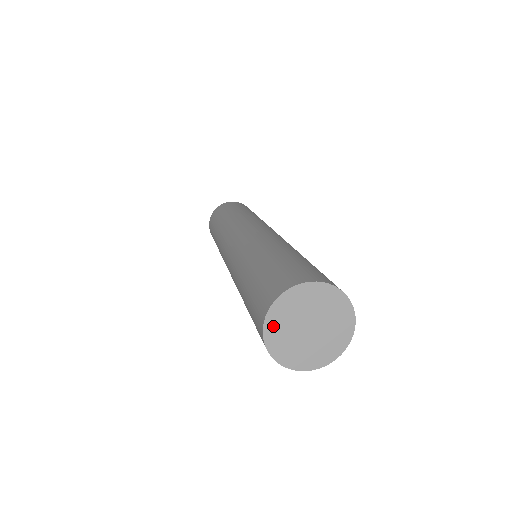
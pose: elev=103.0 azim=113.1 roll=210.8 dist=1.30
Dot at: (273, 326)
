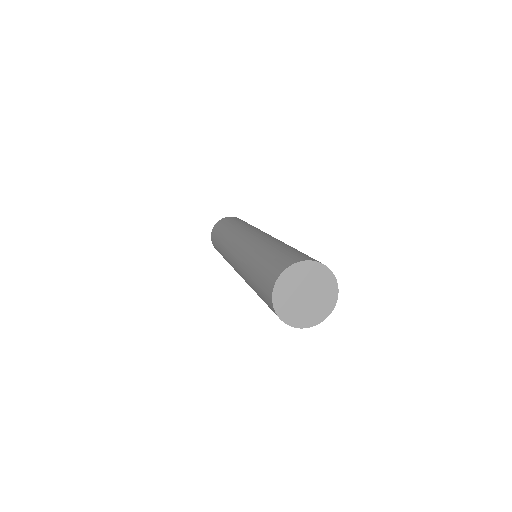
Dot at: (281, 286)
